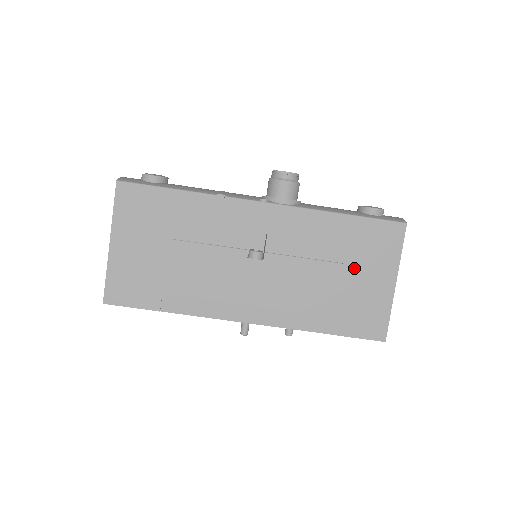
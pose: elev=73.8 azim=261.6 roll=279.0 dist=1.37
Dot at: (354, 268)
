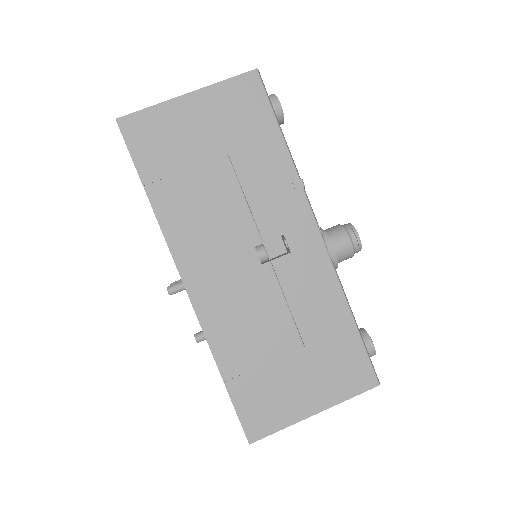
Dot at: (307, 362)
